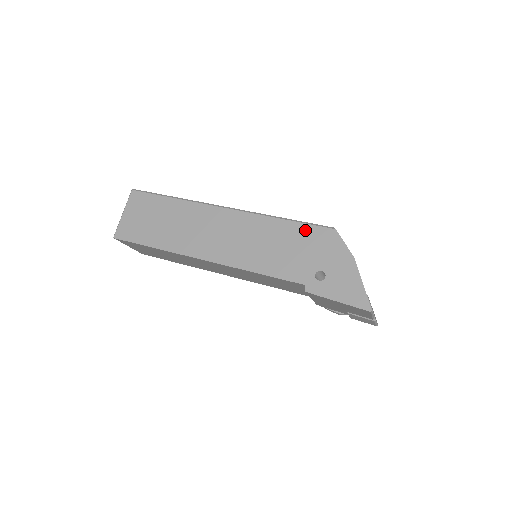
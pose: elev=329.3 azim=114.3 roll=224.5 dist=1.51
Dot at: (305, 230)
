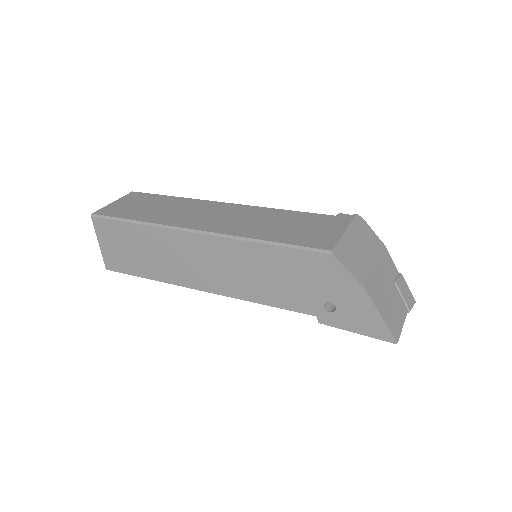
Dot at: (296, 257)
